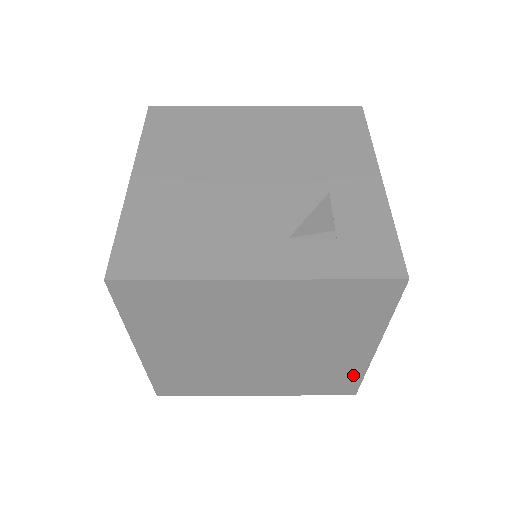
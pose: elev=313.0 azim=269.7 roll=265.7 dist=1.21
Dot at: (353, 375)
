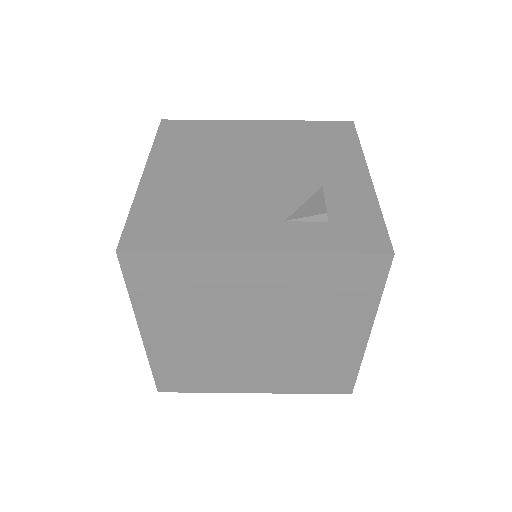
Dot at: (348, 368)
